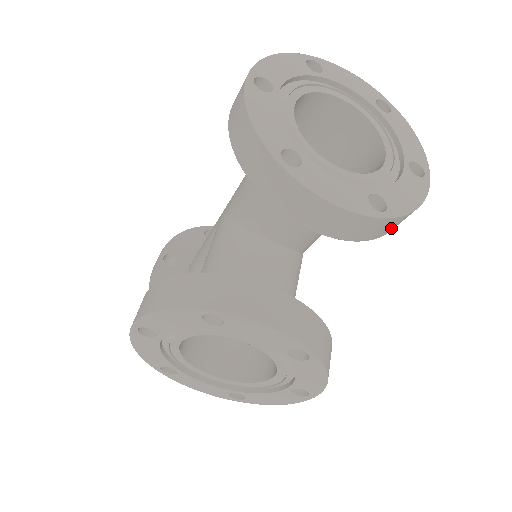
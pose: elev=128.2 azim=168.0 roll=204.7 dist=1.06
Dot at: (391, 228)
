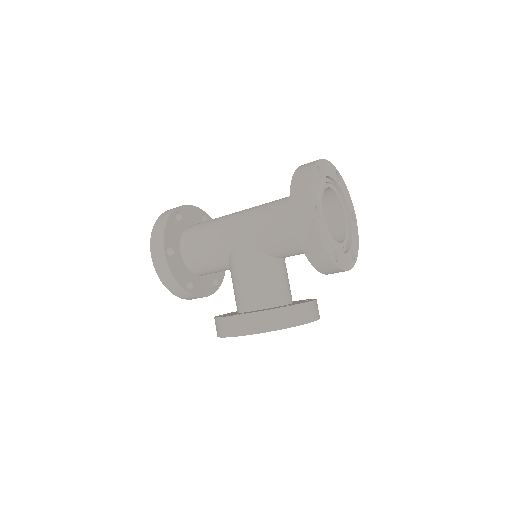
Dot at: occluded
